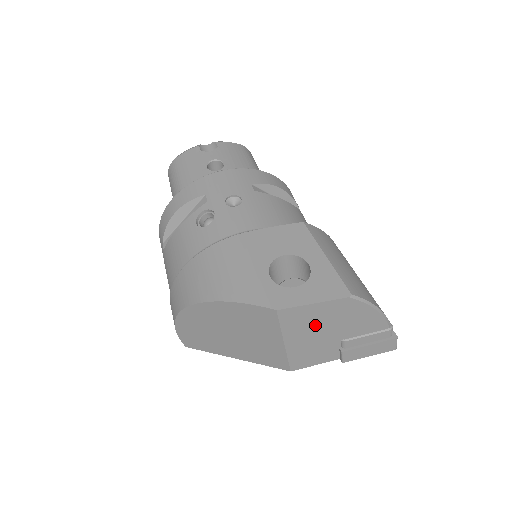
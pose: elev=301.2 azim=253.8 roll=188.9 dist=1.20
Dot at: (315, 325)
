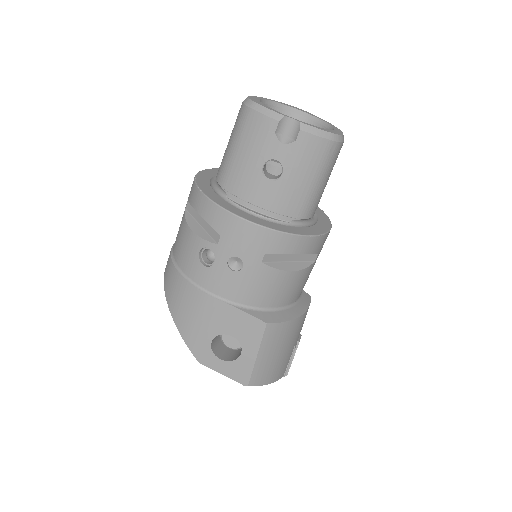
Dot at: occluded
